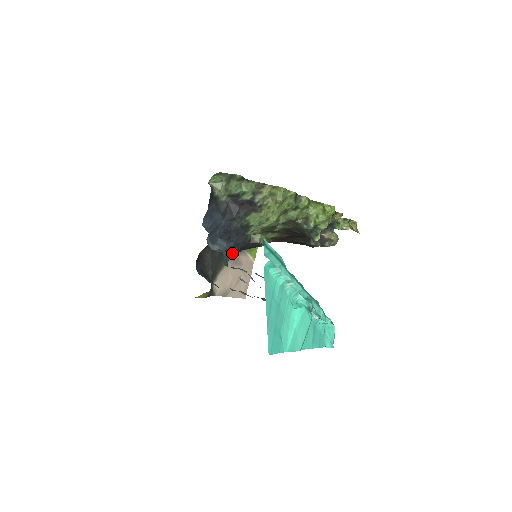
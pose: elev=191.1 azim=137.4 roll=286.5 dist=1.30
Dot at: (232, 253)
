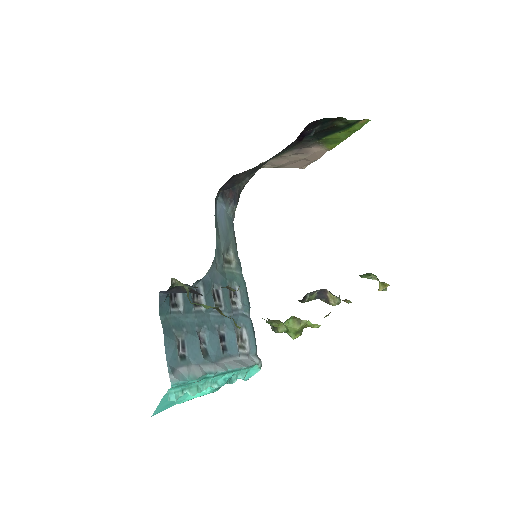
Dot at: occluded
